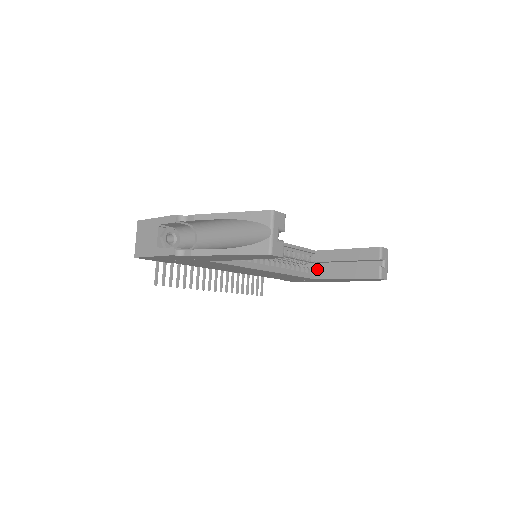
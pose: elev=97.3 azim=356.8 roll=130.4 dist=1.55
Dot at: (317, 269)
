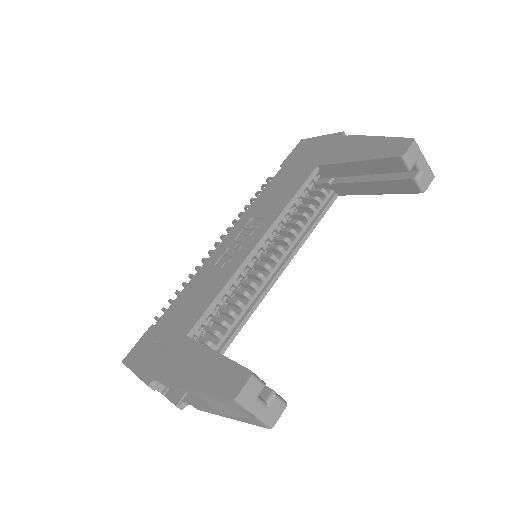
Dot at: (334, 186)
